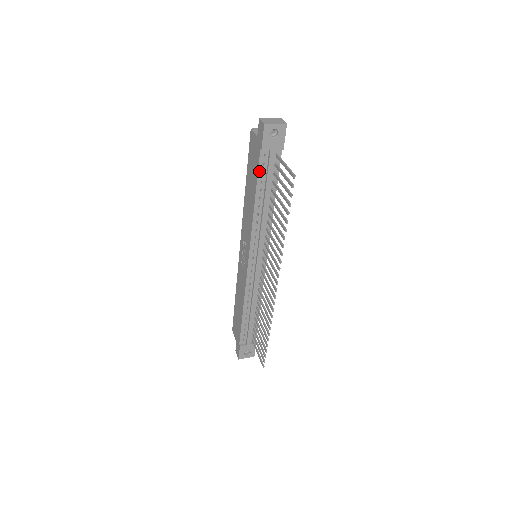
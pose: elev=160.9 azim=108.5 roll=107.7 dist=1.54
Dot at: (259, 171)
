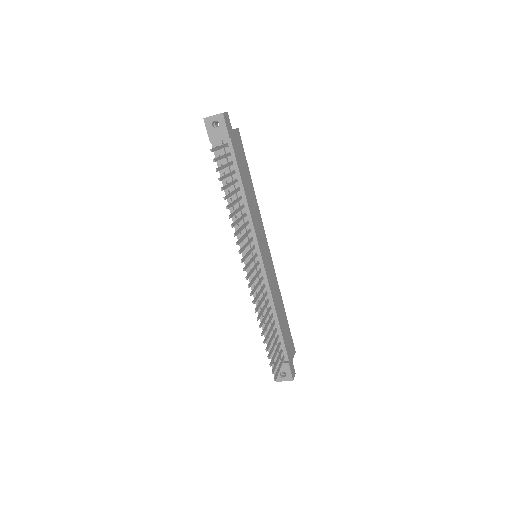
Dot at: (218, 164)
